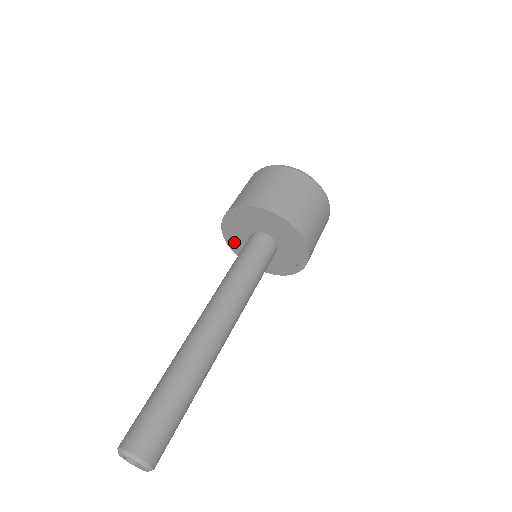
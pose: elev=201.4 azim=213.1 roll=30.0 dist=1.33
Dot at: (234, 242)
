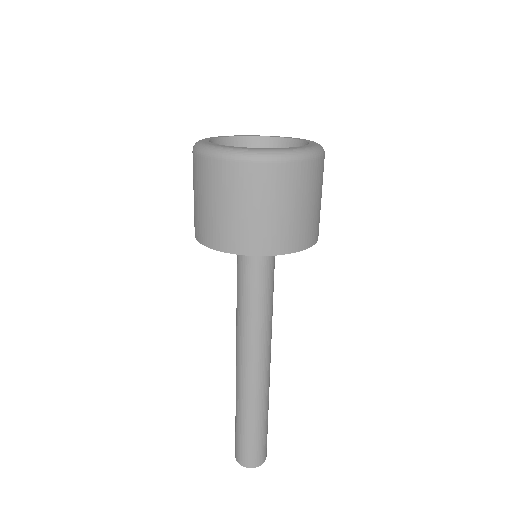
Dot at: occluded
